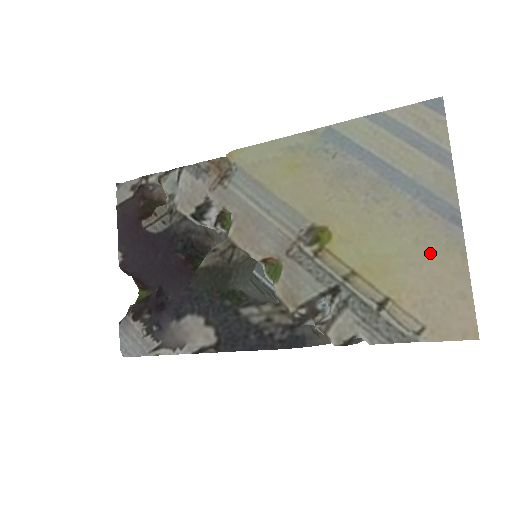
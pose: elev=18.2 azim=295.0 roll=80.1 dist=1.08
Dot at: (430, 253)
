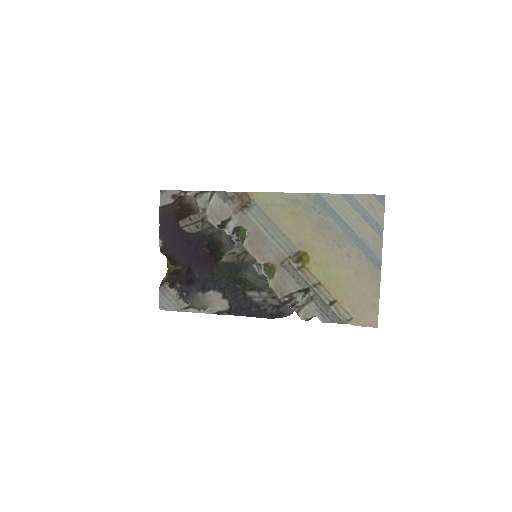
Dot at: (362, 281)
